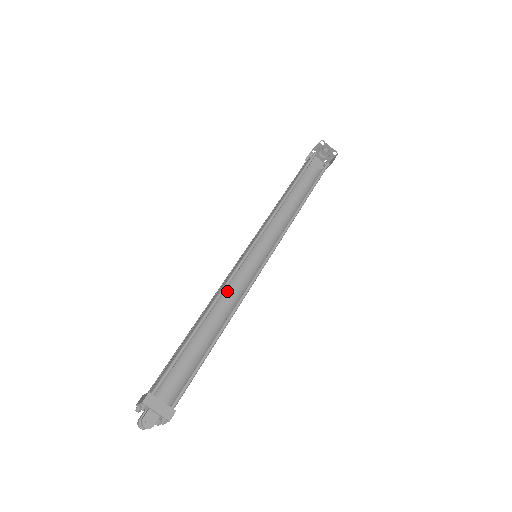
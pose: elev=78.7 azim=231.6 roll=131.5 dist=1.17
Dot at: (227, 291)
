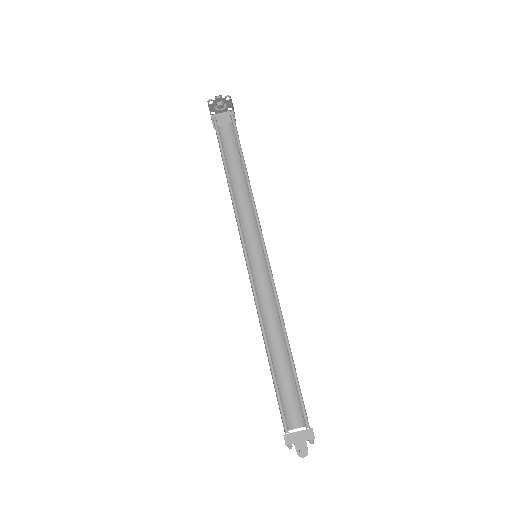
Dot at: (263, 302)
